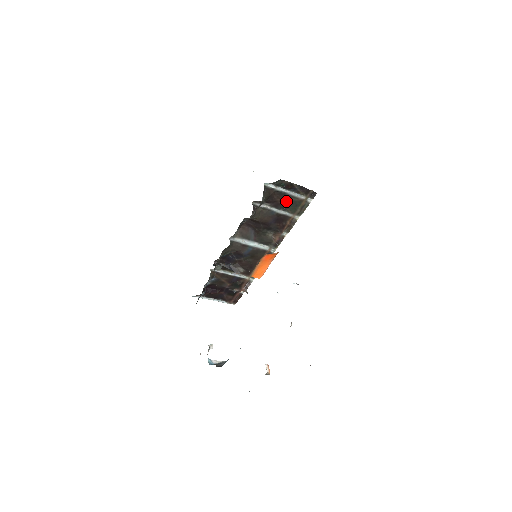
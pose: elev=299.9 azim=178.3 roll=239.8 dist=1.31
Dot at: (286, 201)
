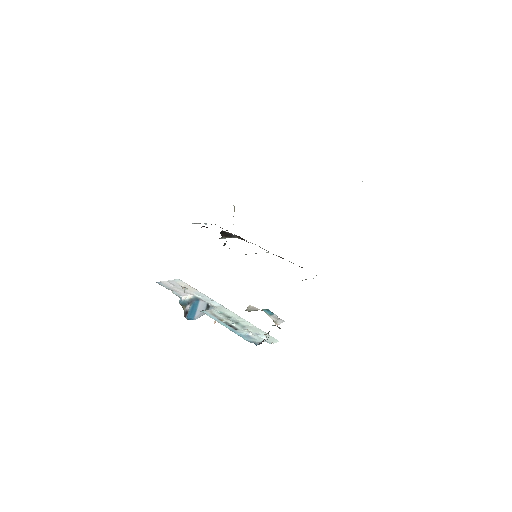
Dot at: occluded
